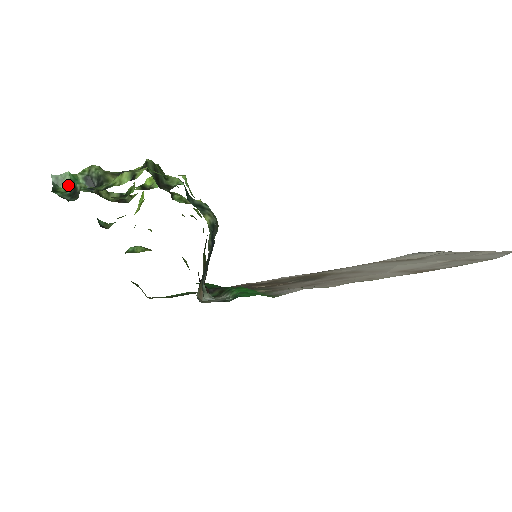
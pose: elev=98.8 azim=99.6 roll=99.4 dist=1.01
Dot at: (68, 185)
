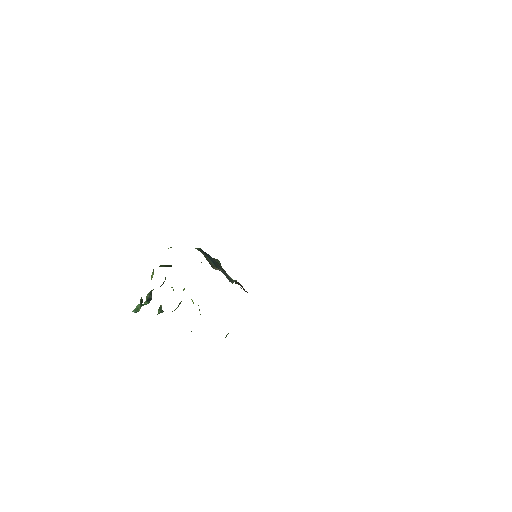
Dot at: occluded
